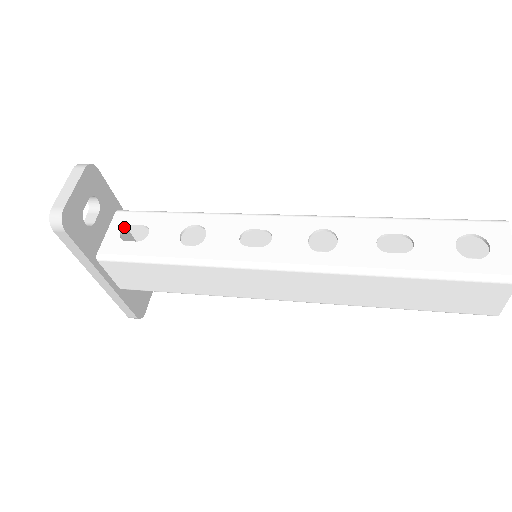
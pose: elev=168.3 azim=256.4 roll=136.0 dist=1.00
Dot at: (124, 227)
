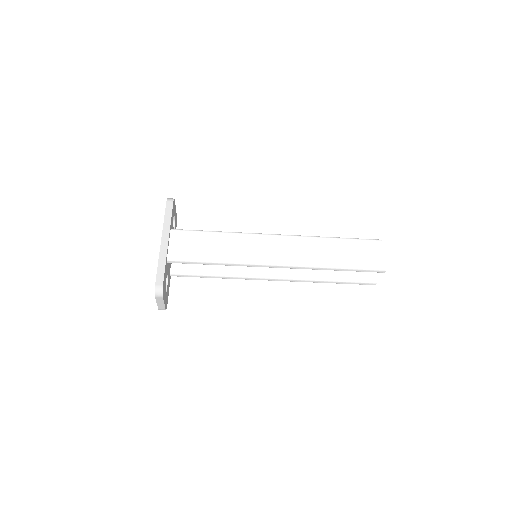
Dot at: occluded
